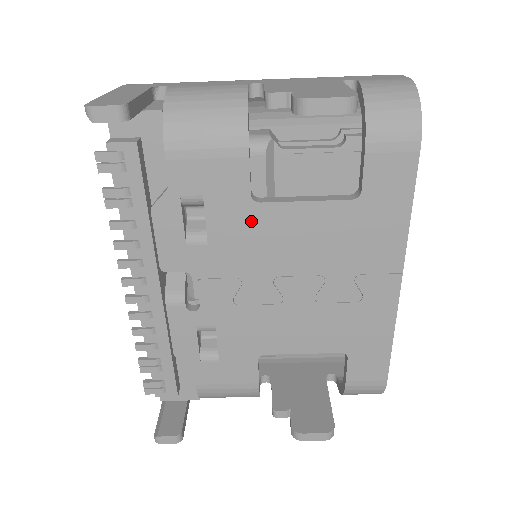
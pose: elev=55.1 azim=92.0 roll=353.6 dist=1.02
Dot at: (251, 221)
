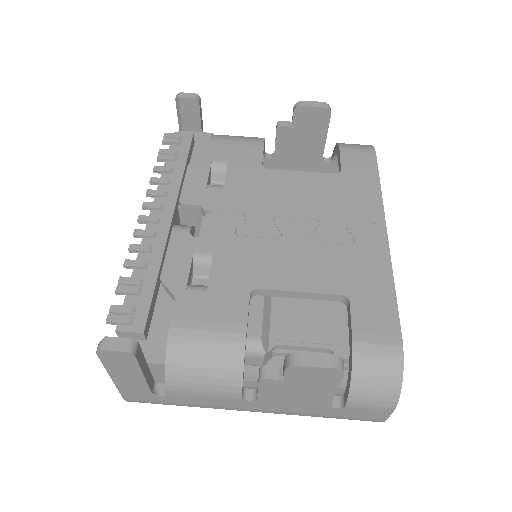
Dot at: (260, 178)
